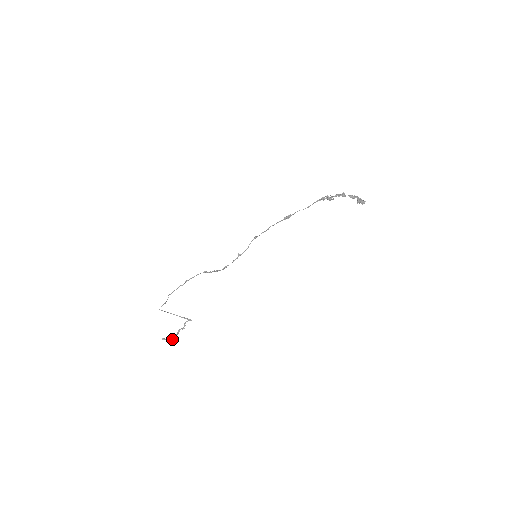
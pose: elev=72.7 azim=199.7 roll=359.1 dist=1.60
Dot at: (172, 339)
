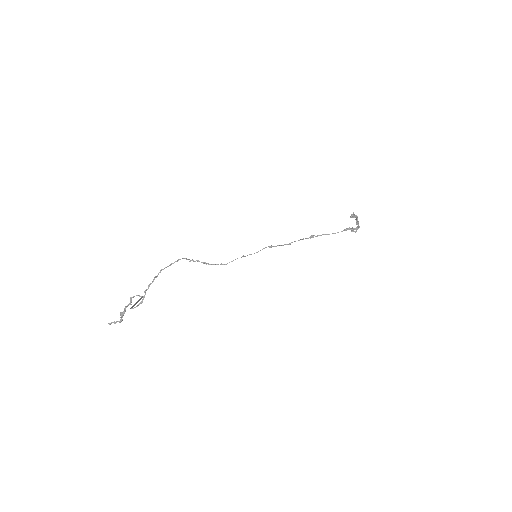
Dot at: (121, 321)
